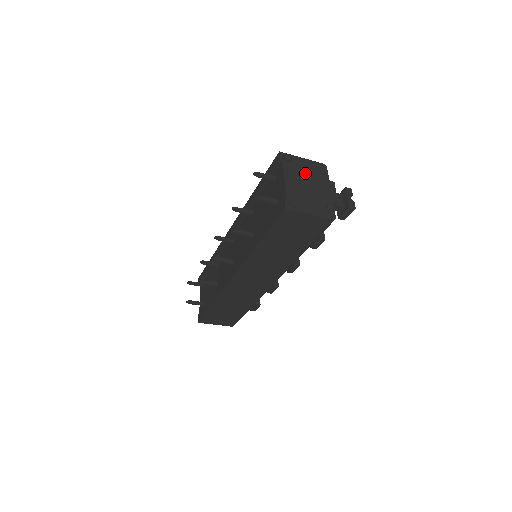
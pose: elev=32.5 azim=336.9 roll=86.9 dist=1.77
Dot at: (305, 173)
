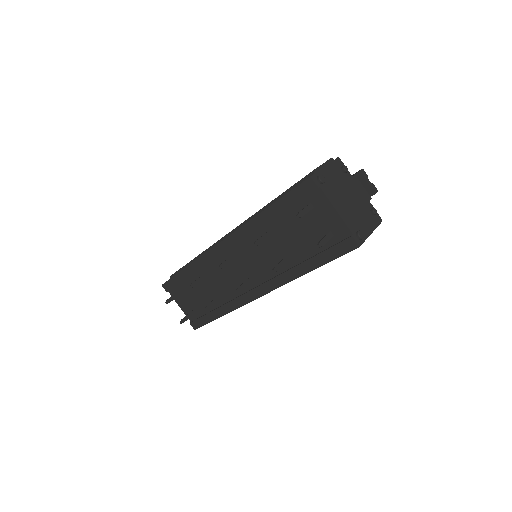
Dot at: (338, 186)
